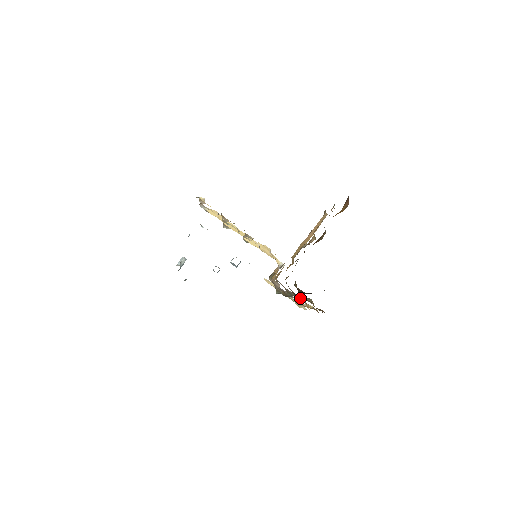
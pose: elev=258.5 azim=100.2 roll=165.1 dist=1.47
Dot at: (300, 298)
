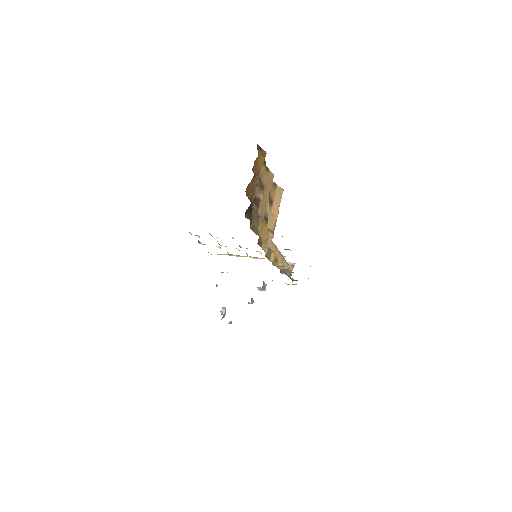
Dot at: (284, 249)
